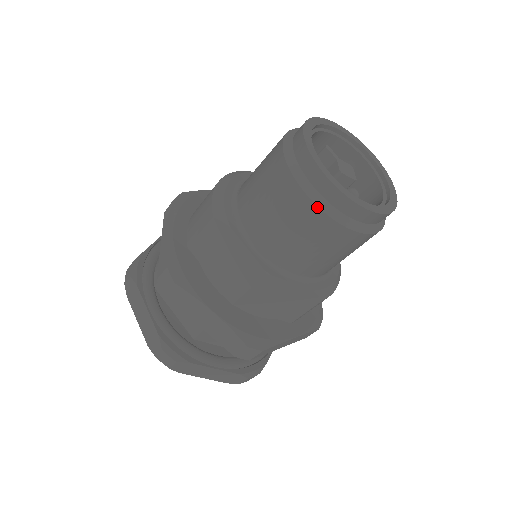
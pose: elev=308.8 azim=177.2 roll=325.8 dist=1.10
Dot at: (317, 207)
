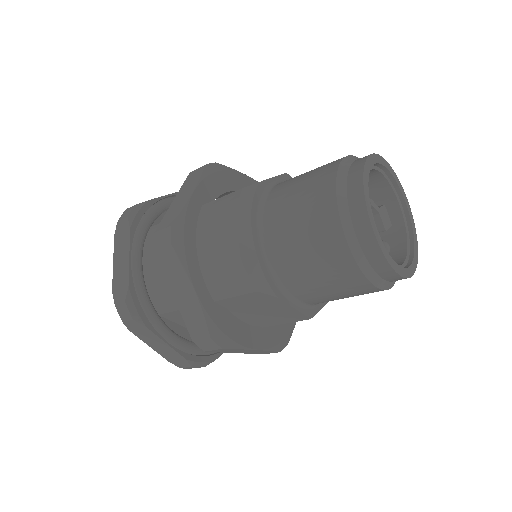
Dot at: (379, 289)
